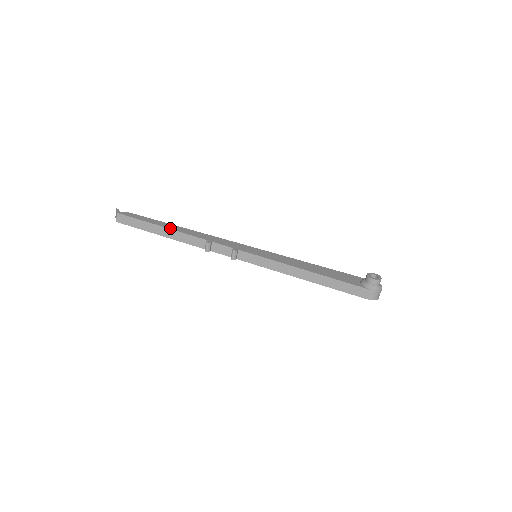
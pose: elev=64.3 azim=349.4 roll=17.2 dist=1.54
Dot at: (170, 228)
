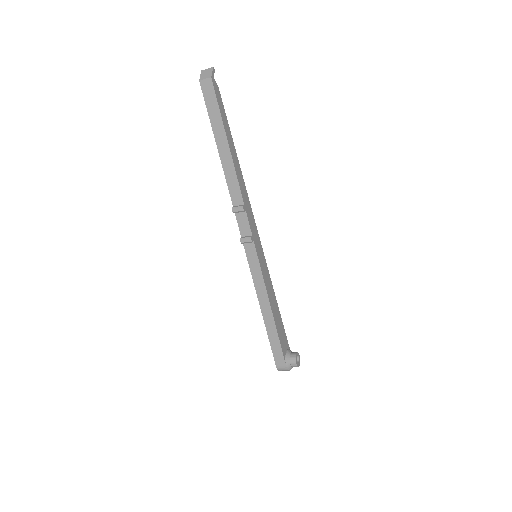
Dot at: (233, 155)
